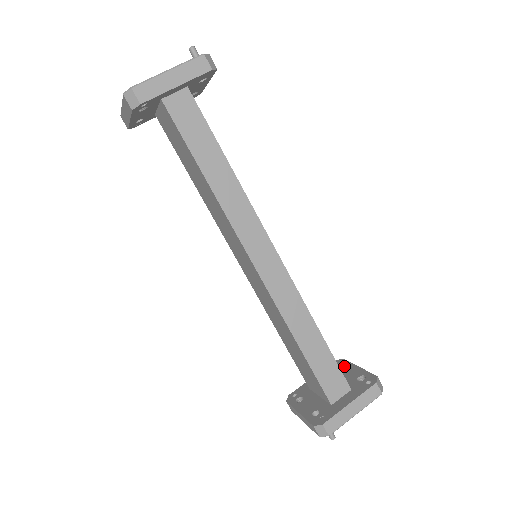
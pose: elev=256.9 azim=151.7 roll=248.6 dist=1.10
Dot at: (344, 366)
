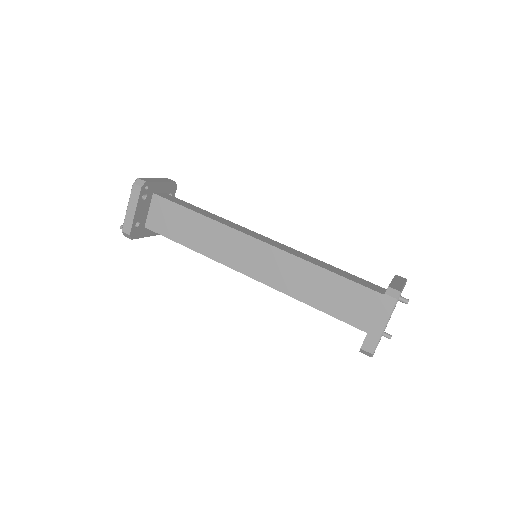
Dot at: occluded
